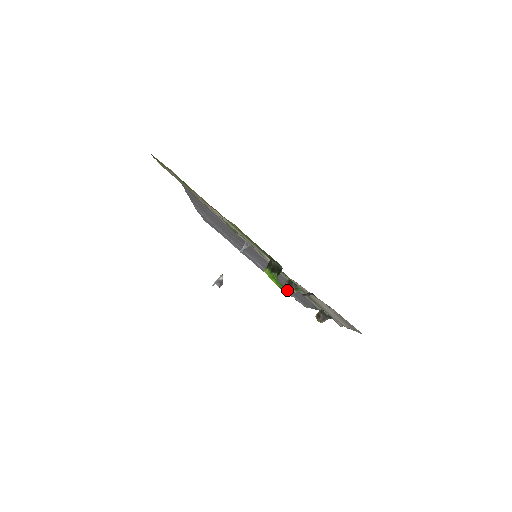
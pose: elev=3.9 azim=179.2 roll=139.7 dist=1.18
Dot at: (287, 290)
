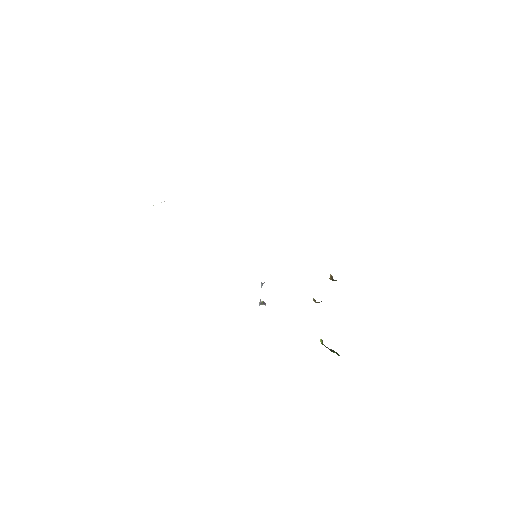
Dot at: occluded
